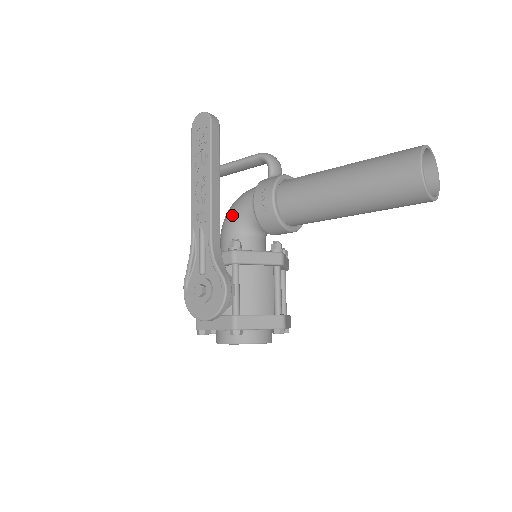
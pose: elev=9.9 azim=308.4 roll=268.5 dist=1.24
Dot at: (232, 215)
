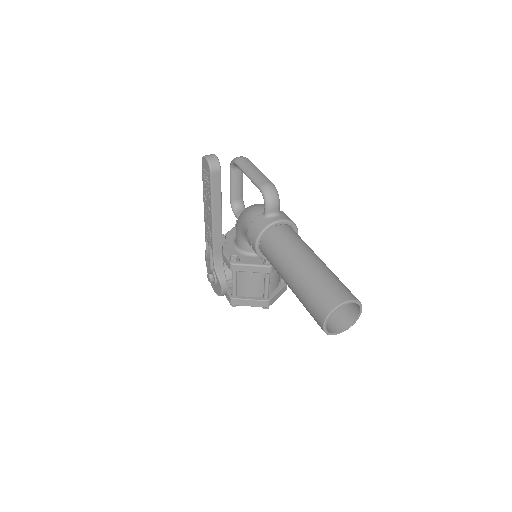
Dot at: (239, 226)
